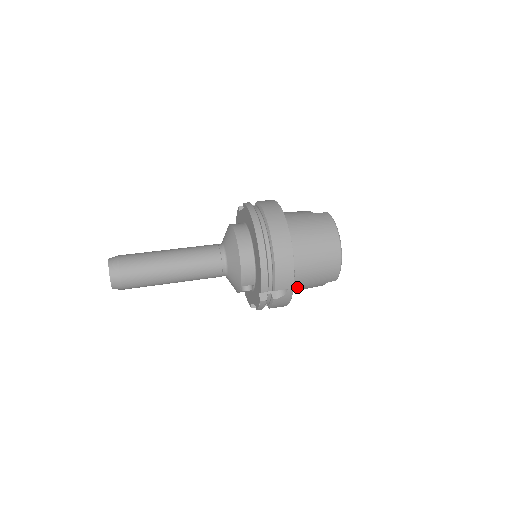
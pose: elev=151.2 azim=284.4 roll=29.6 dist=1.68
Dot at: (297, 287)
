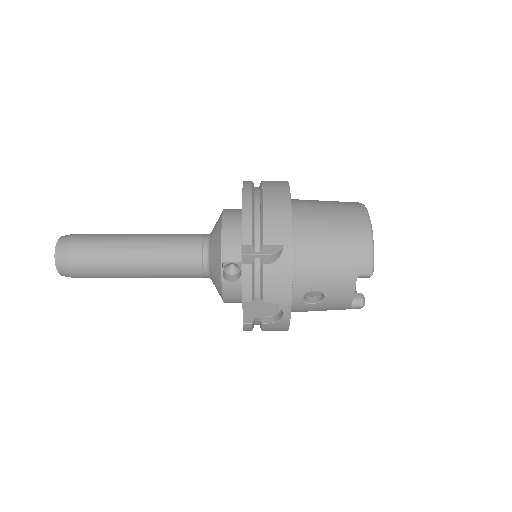
Dot at: (307, 272)
